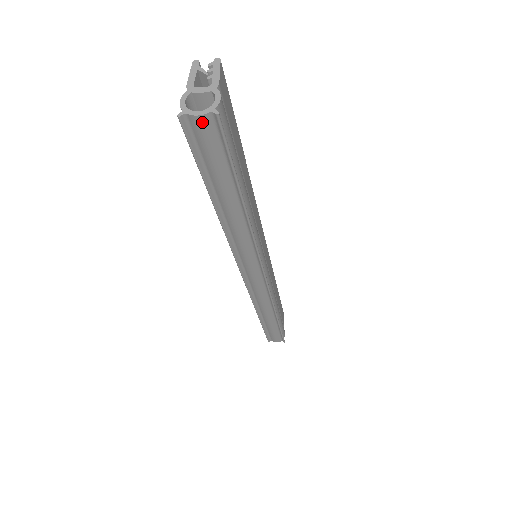
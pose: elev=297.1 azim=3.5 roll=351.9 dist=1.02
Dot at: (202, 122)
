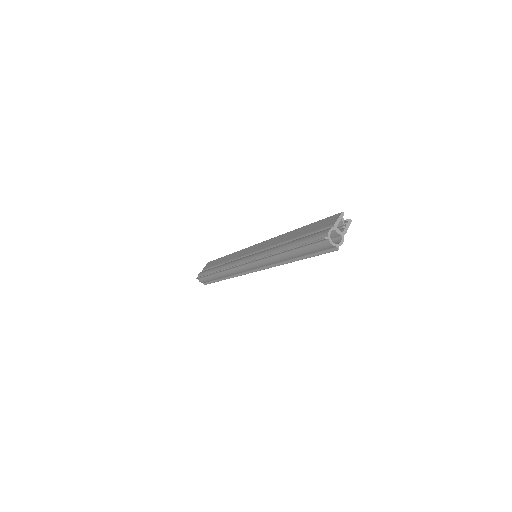
Dot at: (330, 246)
